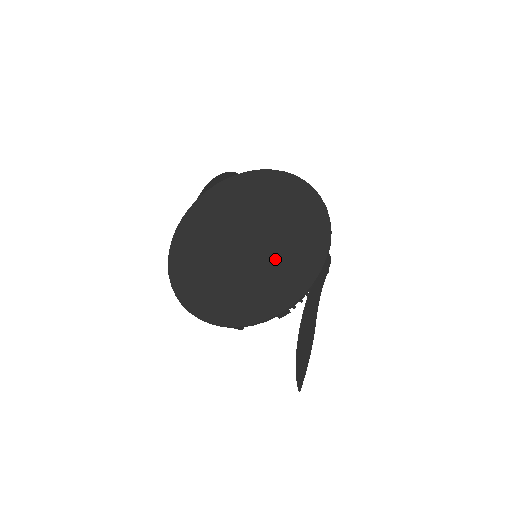
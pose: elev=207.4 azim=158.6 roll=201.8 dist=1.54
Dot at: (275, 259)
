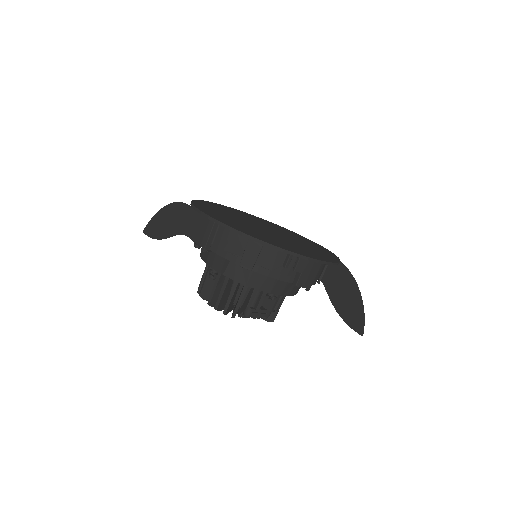
Dot at: (297, 240)
